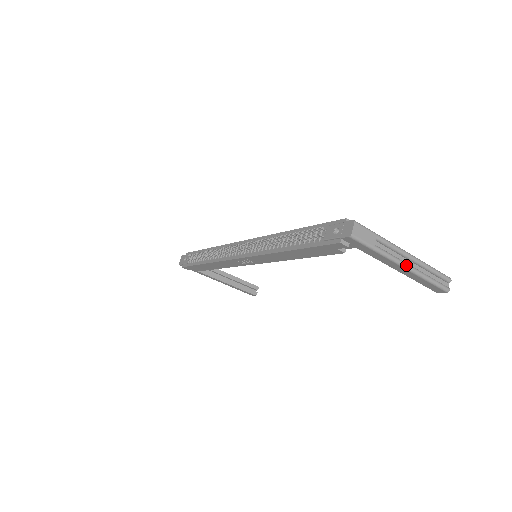
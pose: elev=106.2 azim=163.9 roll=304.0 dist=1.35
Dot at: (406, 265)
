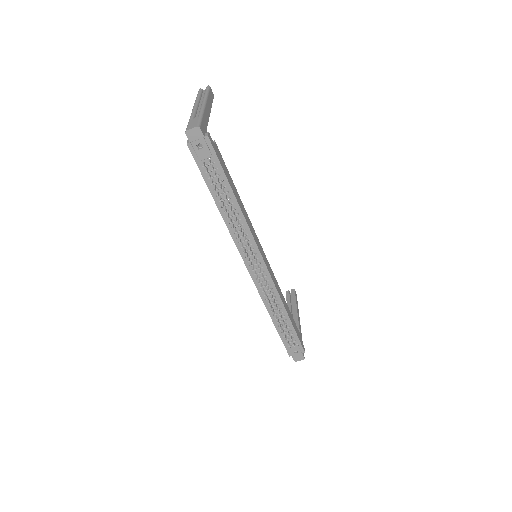
Dot at: occluded
